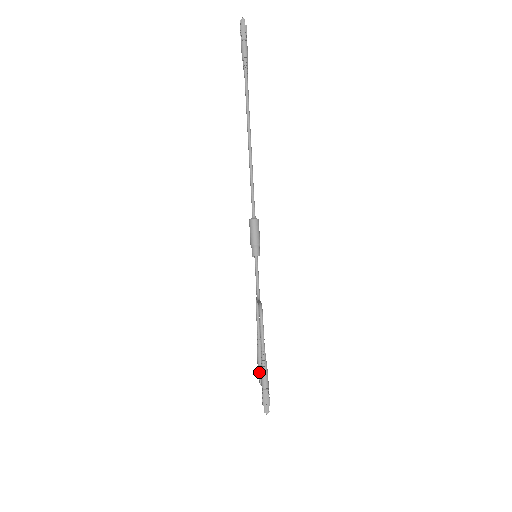
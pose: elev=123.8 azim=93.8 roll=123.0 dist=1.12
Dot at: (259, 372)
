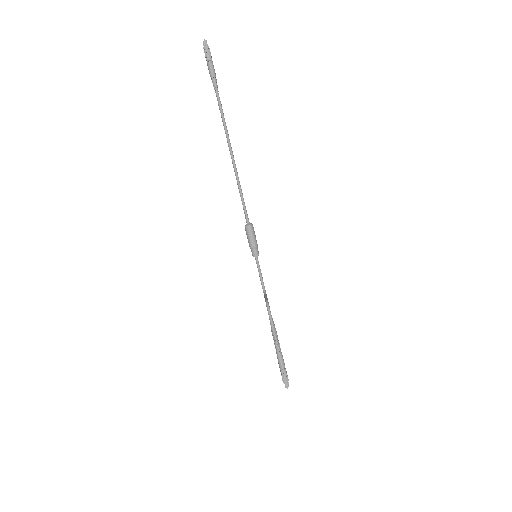
Dot at: occluded
